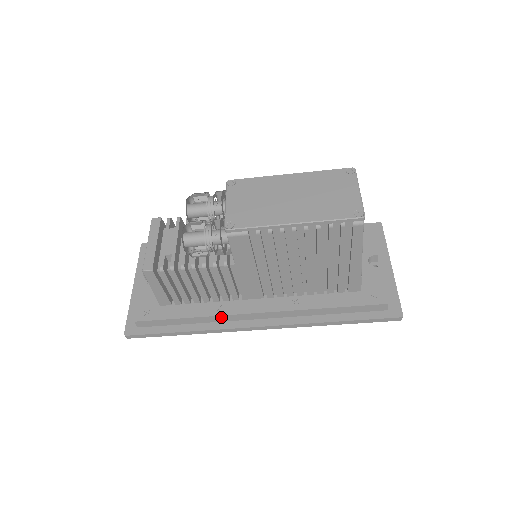
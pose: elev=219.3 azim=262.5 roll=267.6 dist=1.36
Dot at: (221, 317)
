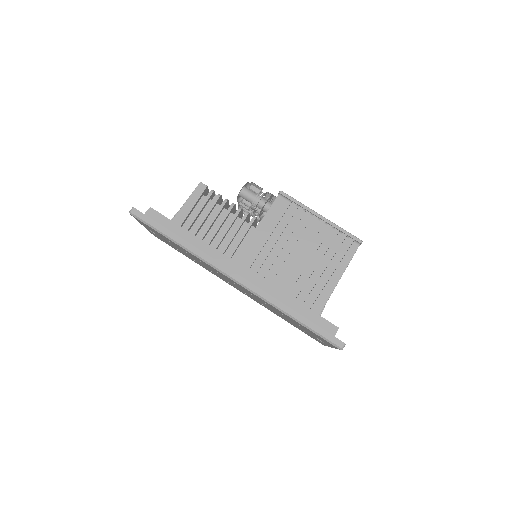
Dot at: (213, 251)
